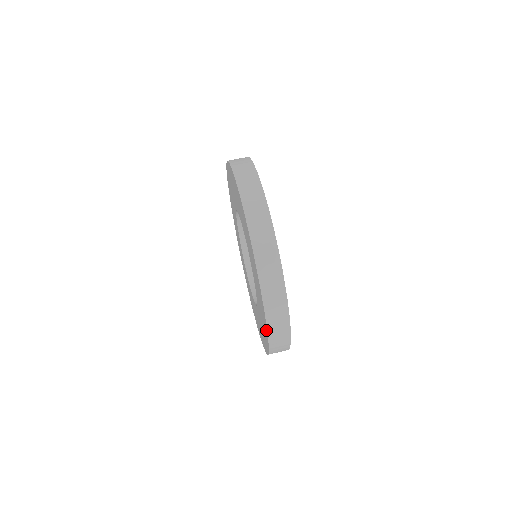
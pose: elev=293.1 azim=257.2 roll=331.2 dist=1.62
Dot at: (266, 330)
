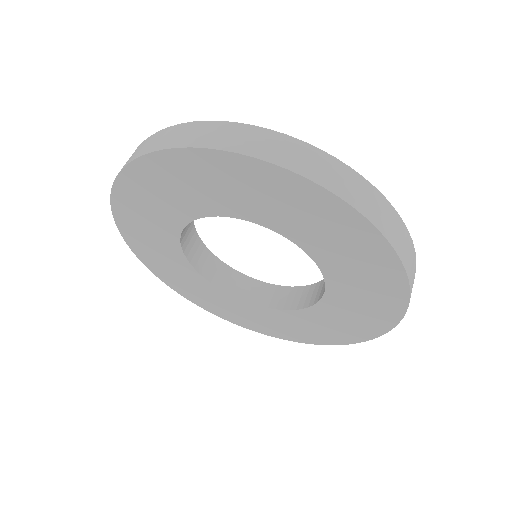
Dot at: (400, 287)
